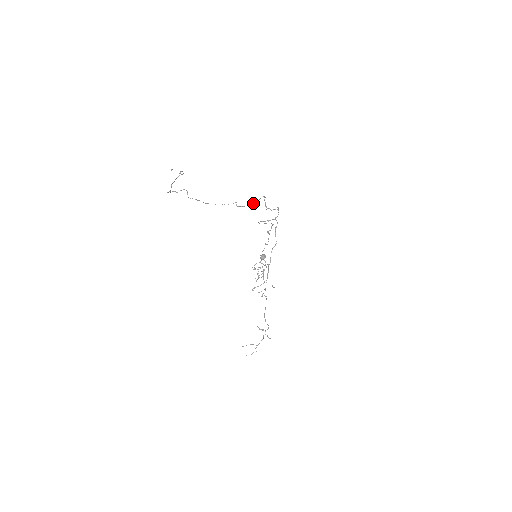
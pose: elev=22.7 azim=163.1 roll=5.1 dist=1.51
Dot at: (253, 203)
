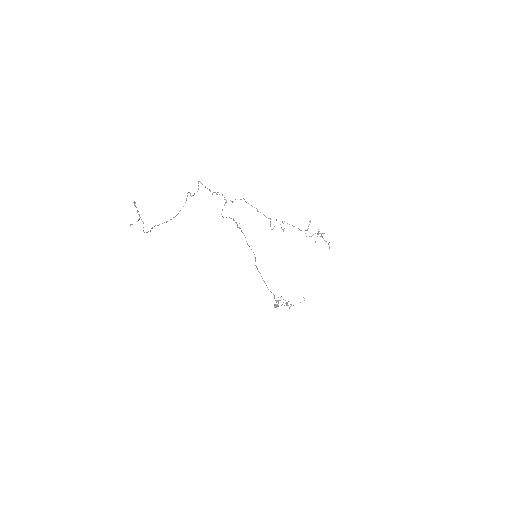
Dot at: occluded
